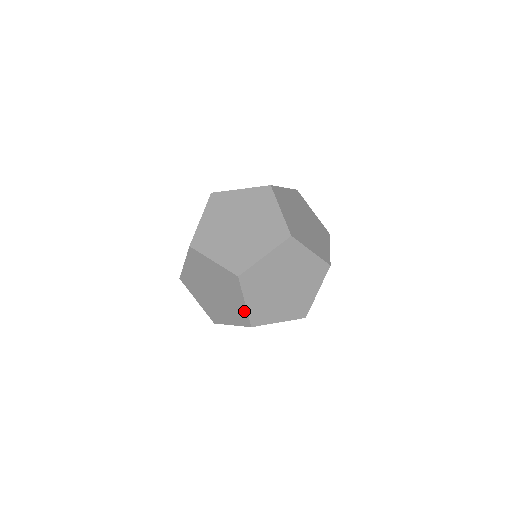
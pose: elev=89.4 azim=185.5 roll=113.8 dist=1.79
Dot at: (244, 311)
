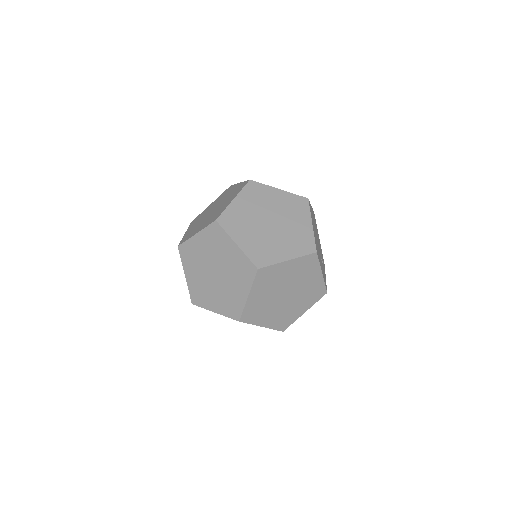
Dot at: (242, 257)
